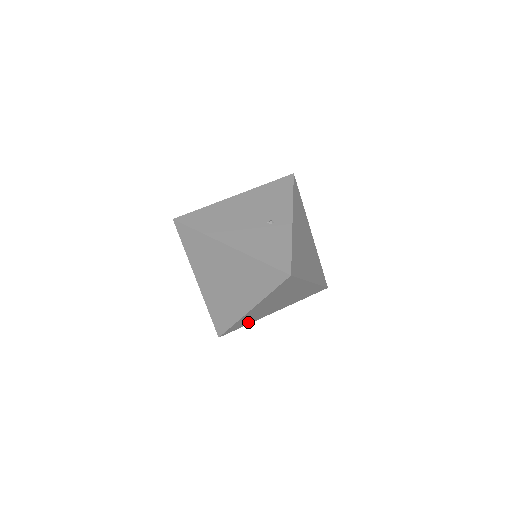
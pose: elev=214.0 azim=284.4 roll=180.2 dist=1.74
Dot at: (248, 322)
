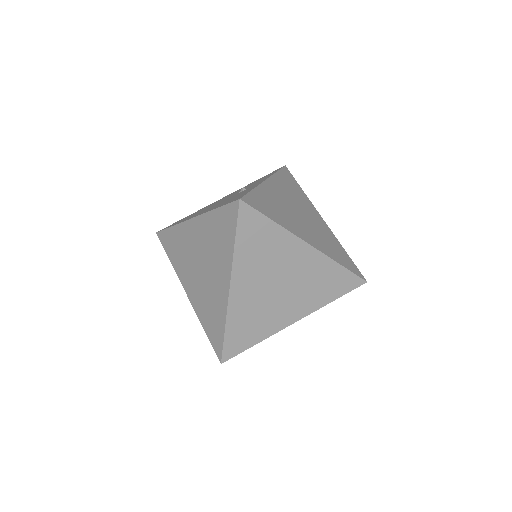
Dot at: (255, 335)
